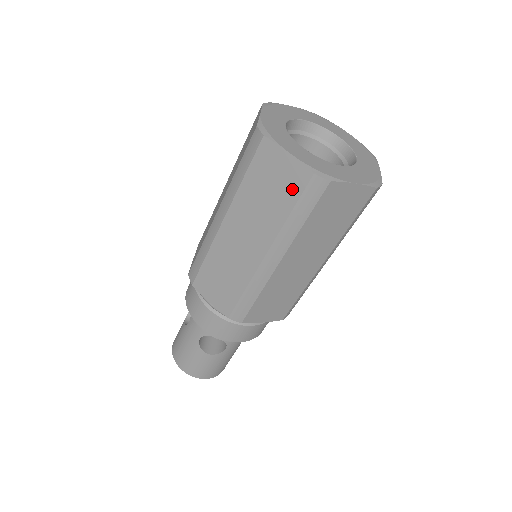
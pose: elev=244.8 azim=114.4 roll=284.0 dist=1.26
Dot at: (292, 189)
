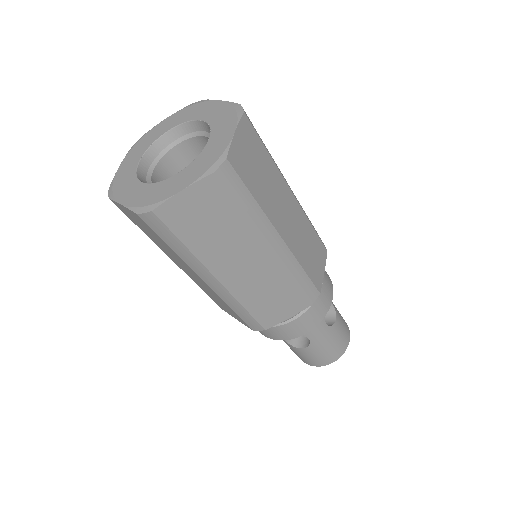
Dot at: (150, 229)
